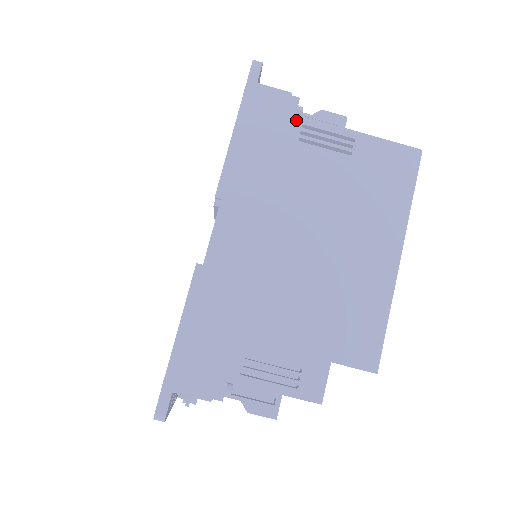
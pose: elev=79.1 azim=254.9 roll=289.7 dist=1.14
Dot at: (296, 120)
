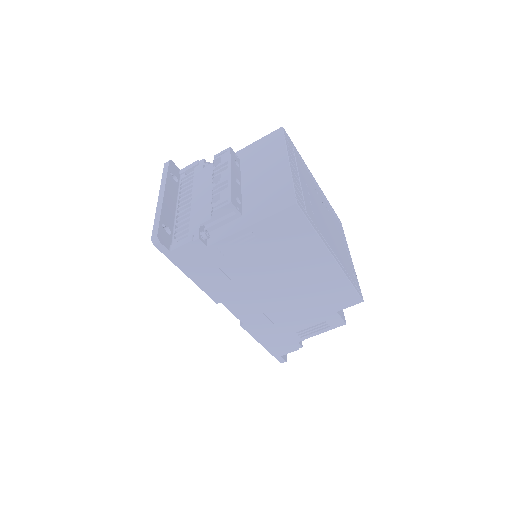
Dot at: (211, 249)
